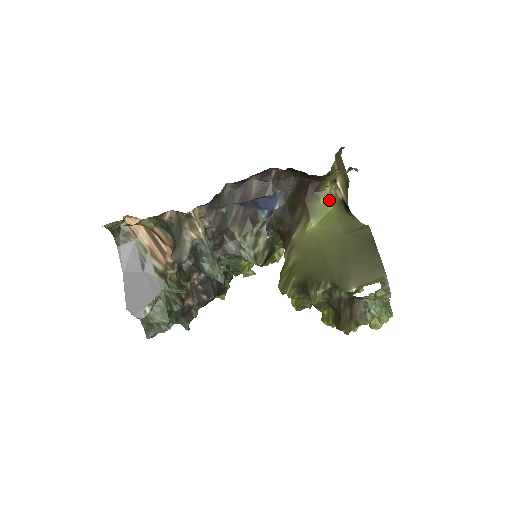
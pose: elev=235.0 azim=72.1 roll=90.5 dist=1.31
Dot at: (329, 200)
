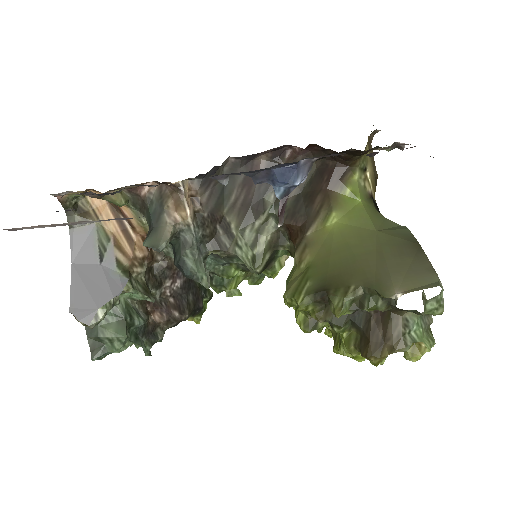
Dot at: (357, 191)
